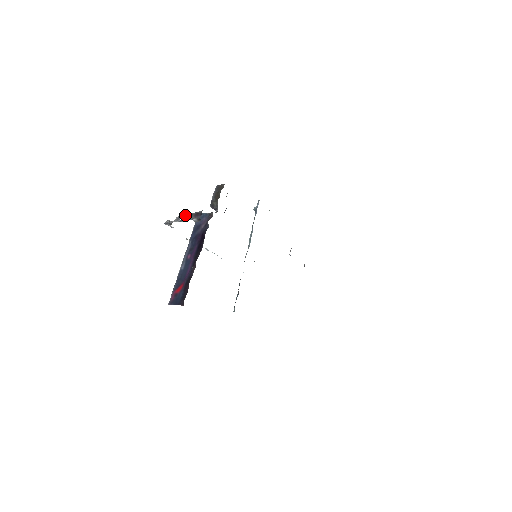
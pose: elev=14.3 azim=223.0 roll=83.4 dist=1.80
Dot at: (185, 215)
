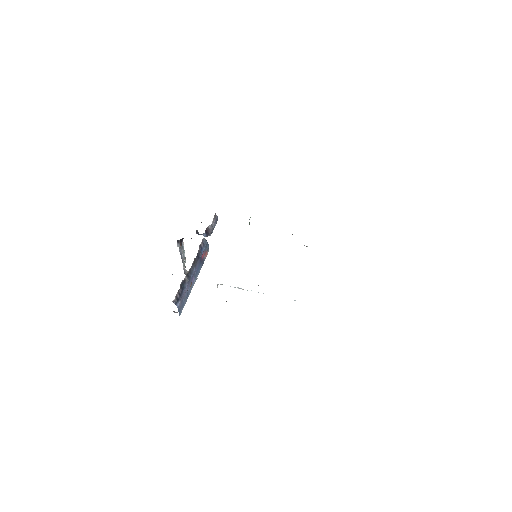
Dot at: occluded
